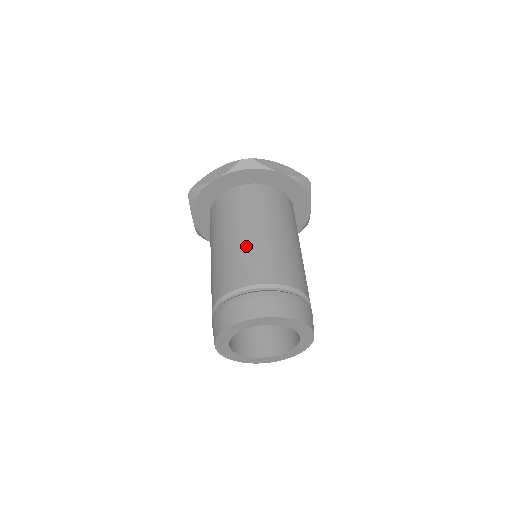
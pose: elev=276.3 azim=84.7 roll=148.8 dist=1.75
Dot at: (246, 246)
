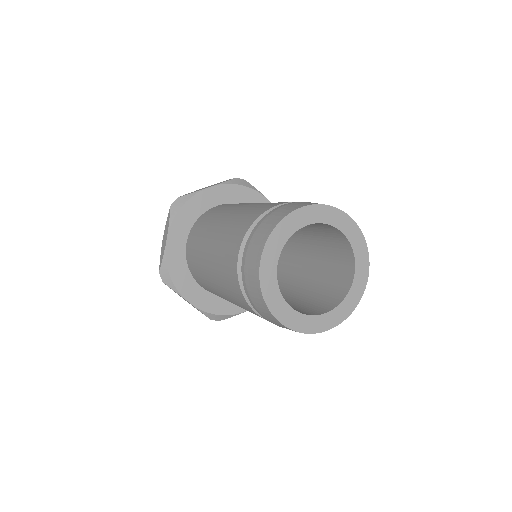
Dot at: (222, 231)
